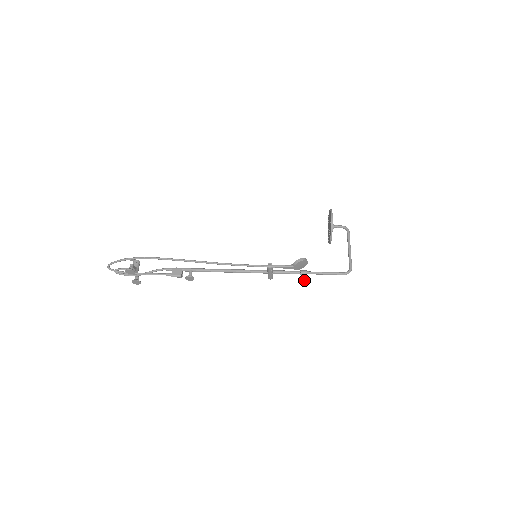
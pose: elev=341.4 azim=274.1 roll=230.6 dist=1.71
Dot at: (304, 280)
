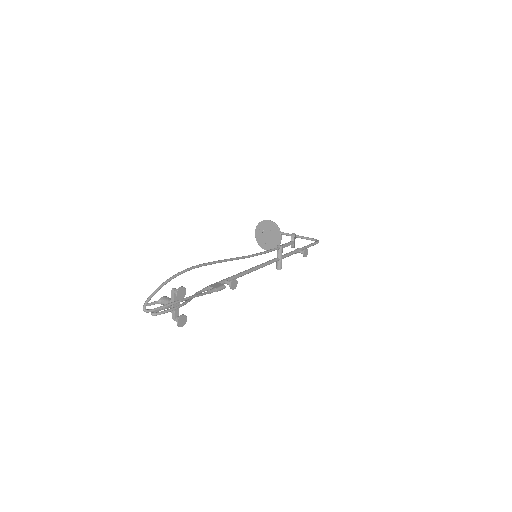
Dot at: (307, 249)
